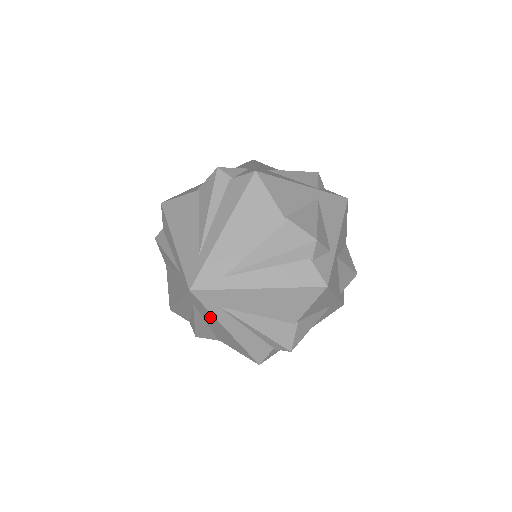
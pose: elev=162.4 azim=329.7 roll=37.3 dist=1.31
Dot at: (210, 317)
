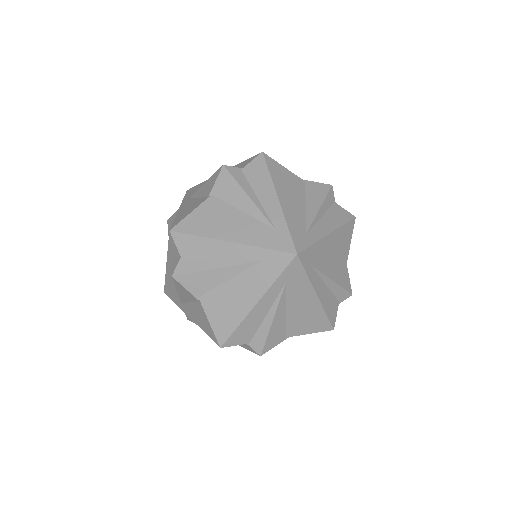
Dot at: (302, 289)
